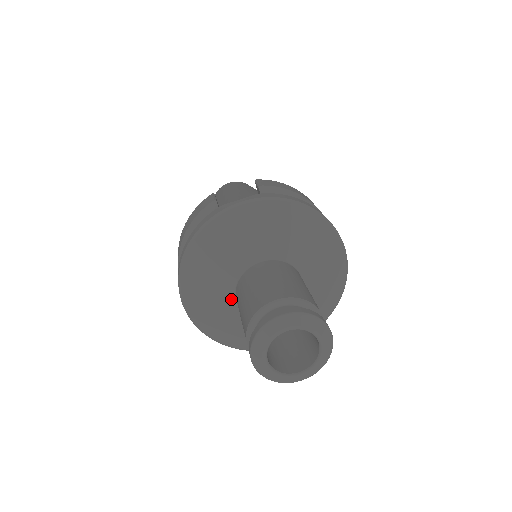
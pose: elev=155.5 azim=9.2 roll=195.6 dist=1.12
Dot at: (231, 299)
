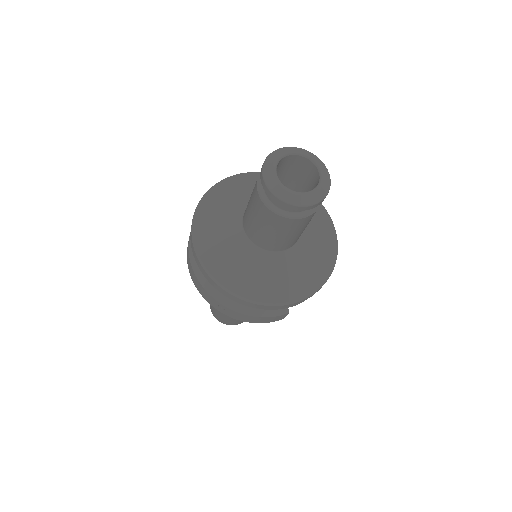
Dot at: (244, 240)
